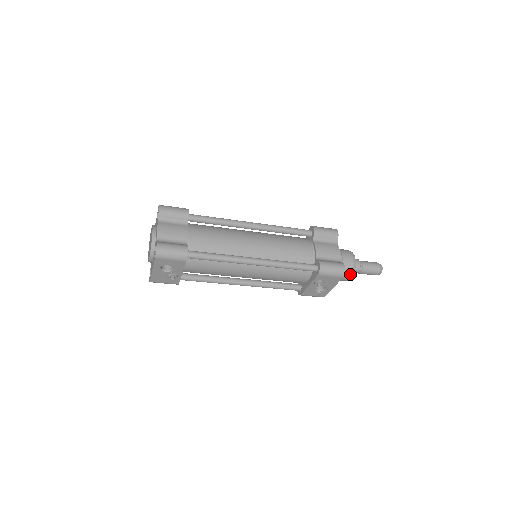
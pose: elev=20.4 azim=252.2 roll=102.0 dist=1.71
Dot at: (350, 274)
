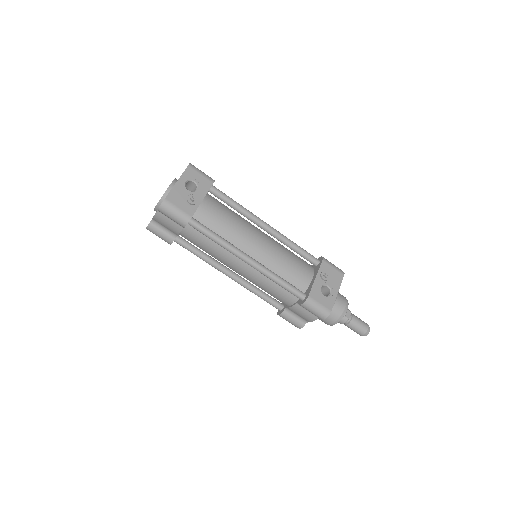
Dot at: (345, 300)
